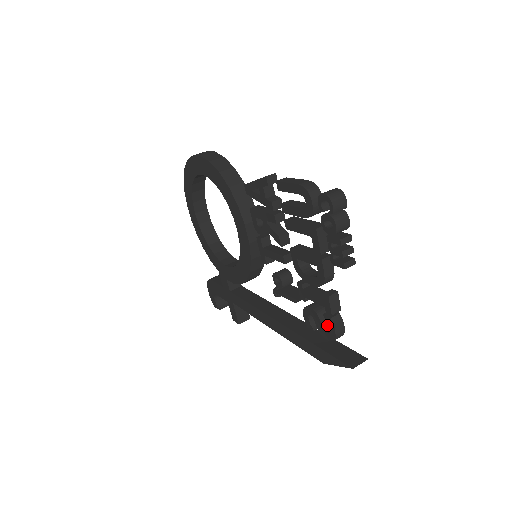
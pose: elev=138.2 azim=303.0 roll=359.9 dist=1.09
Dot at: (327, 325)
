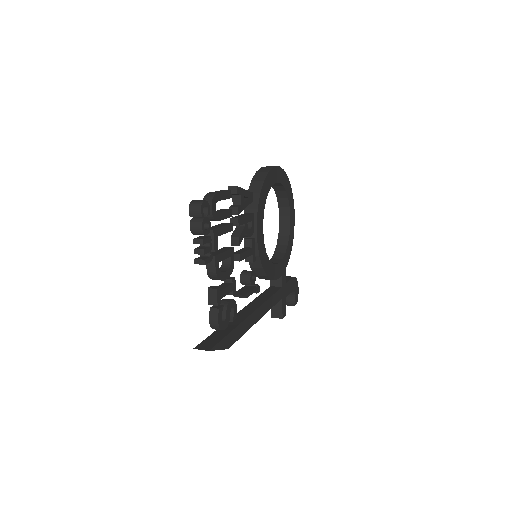
Dot at: occluded
